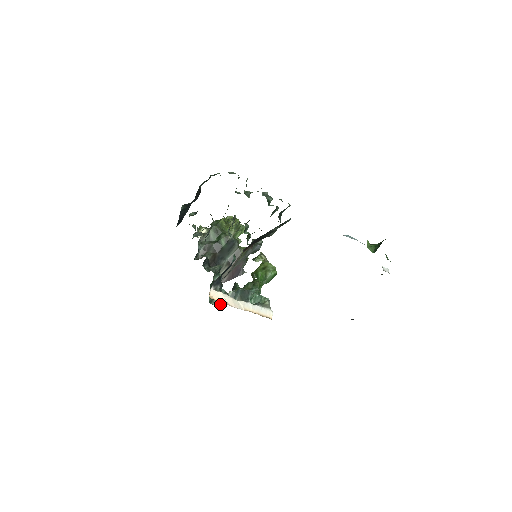
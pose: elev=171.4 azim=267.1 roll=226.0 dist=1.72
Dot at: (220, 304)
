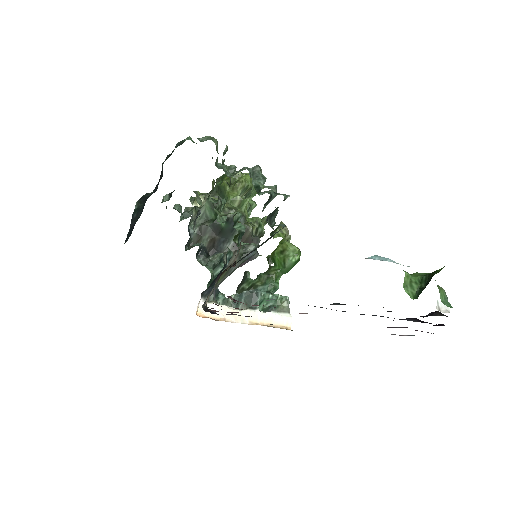
Dot at: occluded
